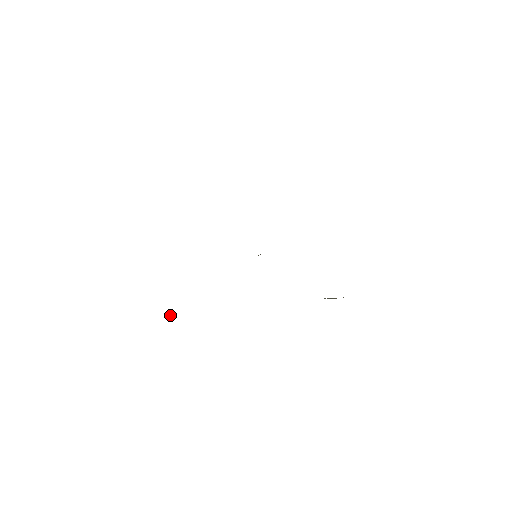
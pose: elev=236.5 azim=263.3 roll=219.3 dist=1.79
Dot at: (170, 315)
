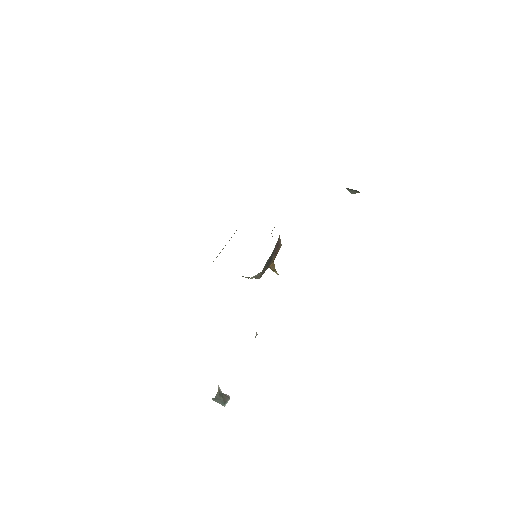
Dot at: (221, 401)
